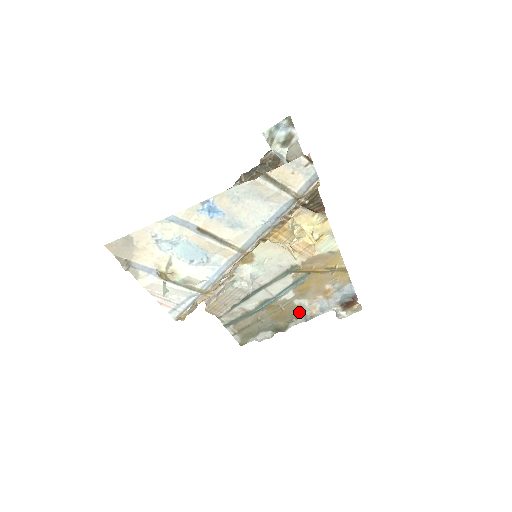
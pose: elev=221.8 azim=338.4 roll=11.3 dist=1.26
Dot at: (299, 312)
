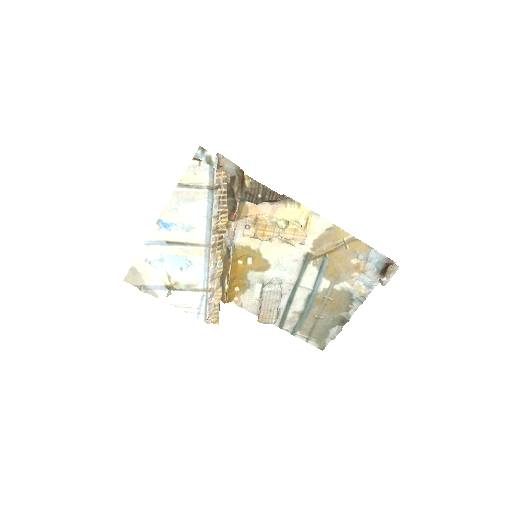
Dot at: (348, 297)
